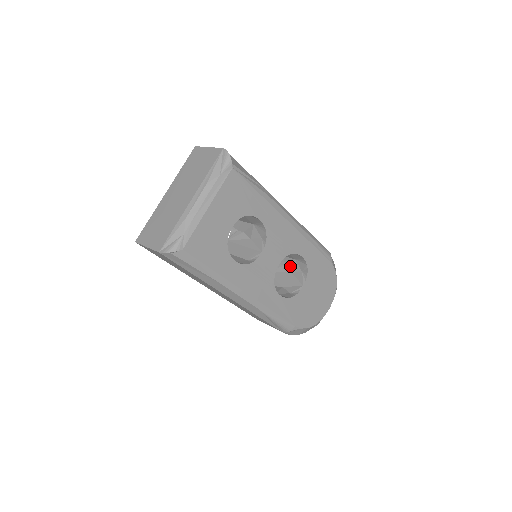
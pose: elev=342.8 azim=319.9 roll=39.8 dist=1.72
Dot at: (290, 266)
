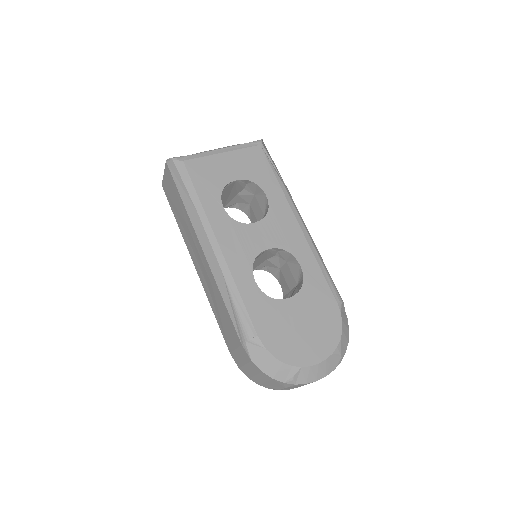
Dot at: occluded
